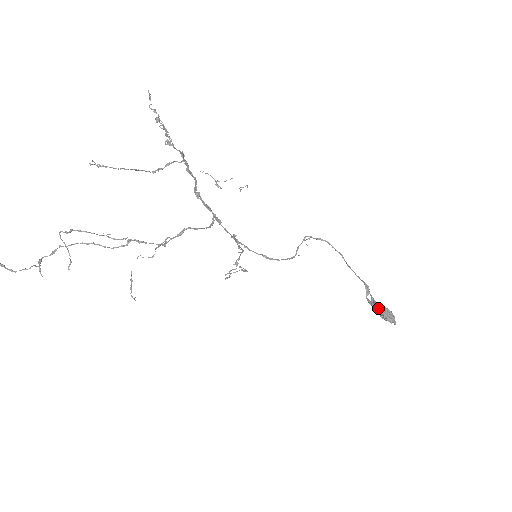
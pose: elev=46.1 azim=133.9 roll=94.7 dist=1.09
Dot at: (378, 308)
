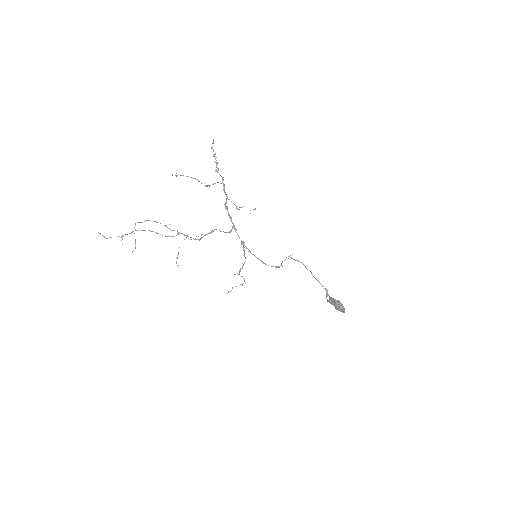
Dot at: (334, 303)
